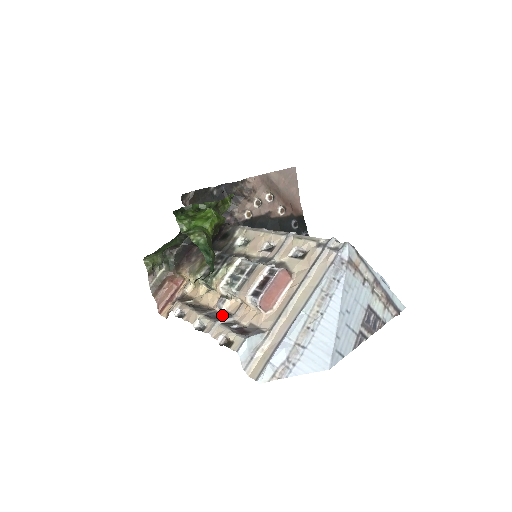
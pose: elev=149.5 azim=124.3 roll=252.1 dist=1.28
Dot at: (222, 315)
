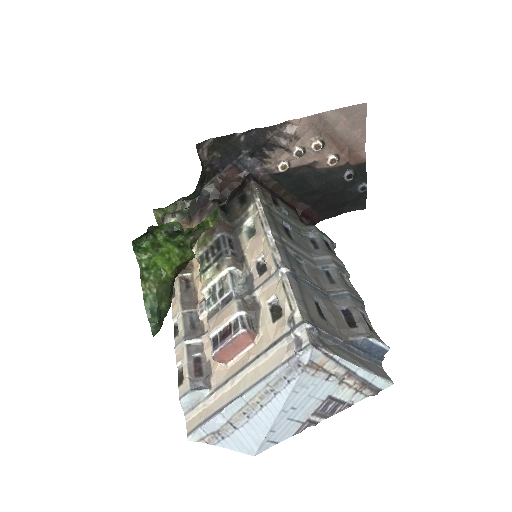
Dot at: (197, 324)
